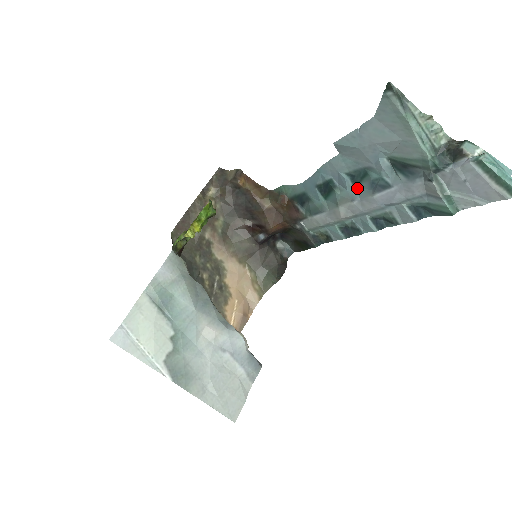
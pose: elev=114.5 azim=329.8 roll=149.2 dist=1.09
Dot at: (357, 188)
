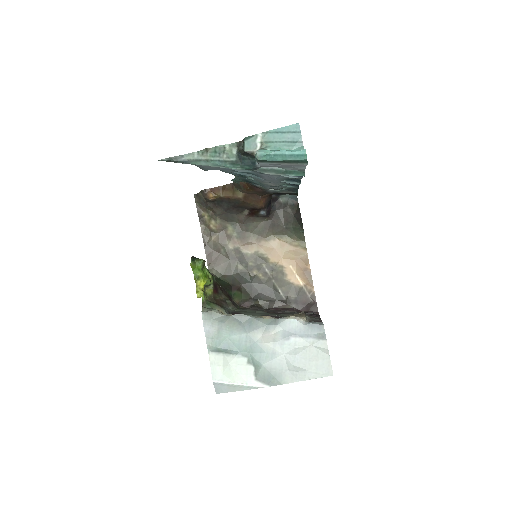
Dot at: occluded
